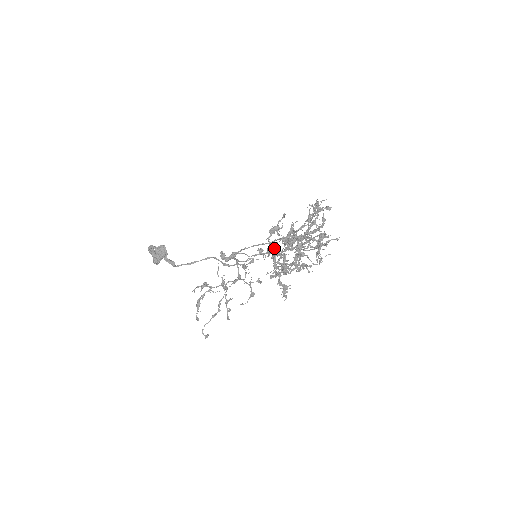
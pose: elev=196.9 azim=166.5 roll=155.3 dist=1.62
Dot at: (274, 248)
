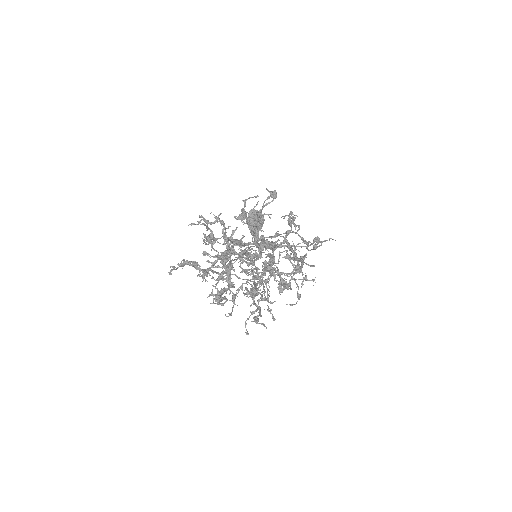
Dot at: (267, 250)
